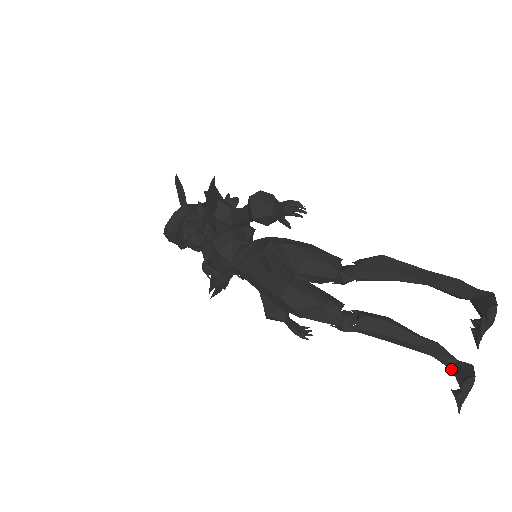
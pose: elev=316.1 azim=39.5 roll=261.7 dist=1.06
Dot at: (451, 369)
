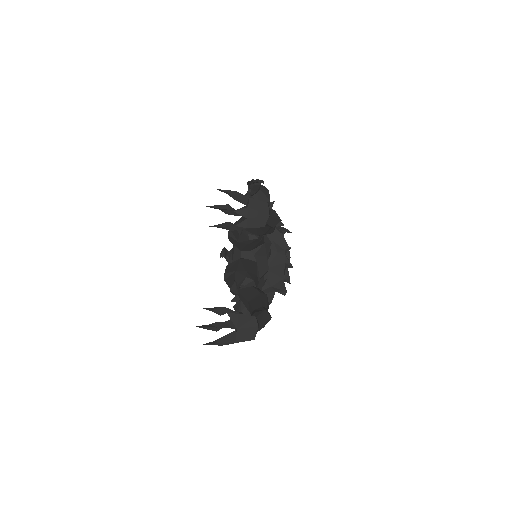
Dot at: occluded
